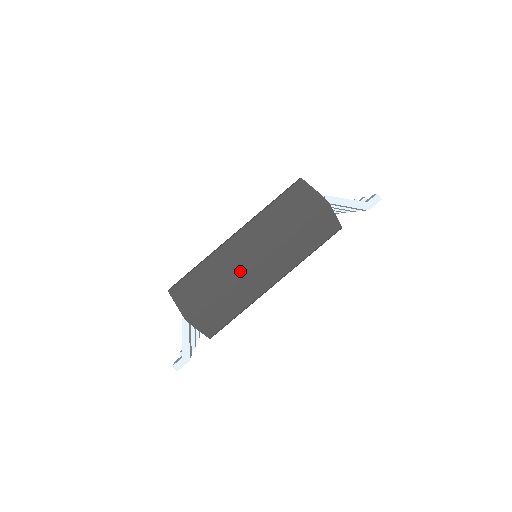
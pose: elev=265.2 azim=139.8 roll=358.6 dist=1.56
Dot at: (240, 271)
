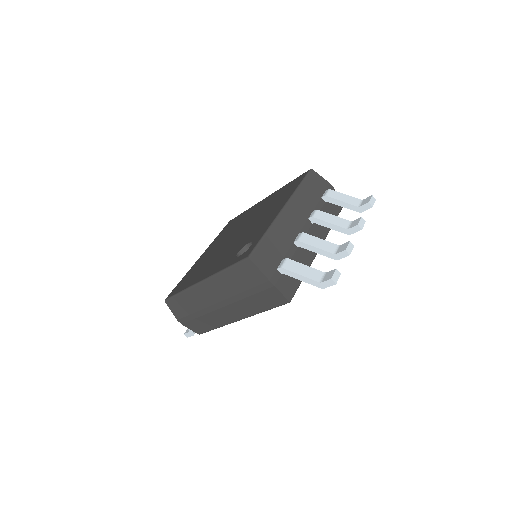
Dot at: (209, 308)
